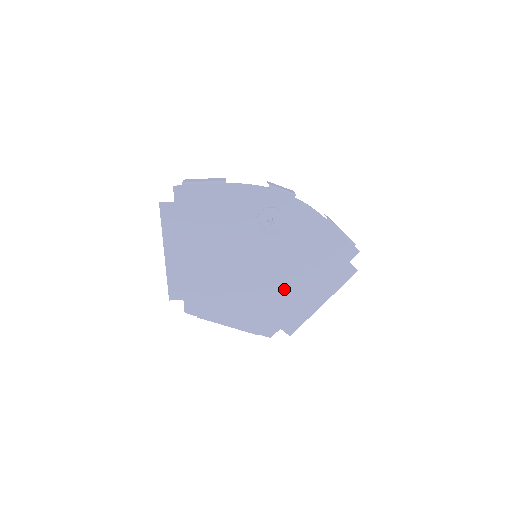
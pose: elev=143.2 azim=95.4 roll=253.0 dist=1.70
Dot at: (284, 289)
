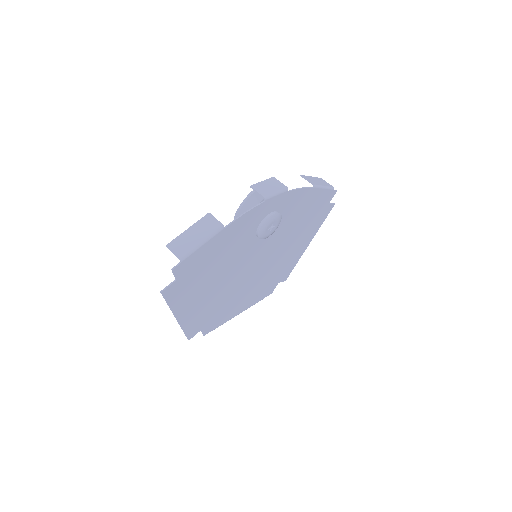
Dot at: (280, 259)
